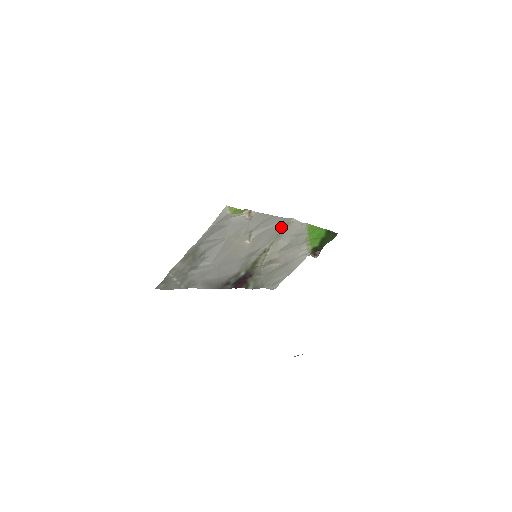
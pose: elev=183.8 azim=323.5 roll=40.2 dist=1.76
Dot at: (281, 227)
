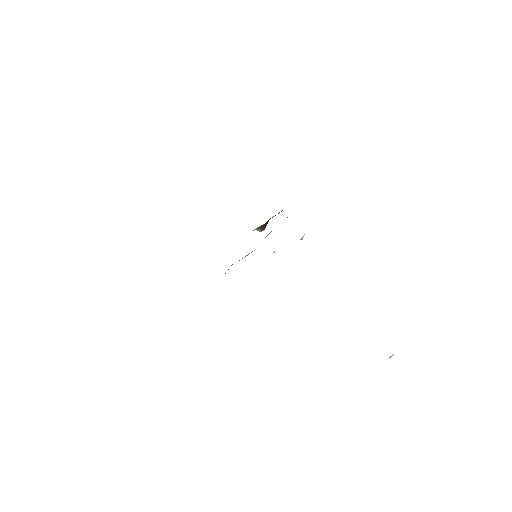
Dot at: occluded
